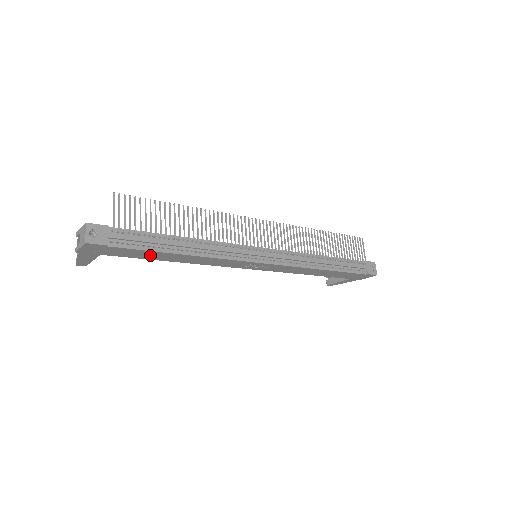
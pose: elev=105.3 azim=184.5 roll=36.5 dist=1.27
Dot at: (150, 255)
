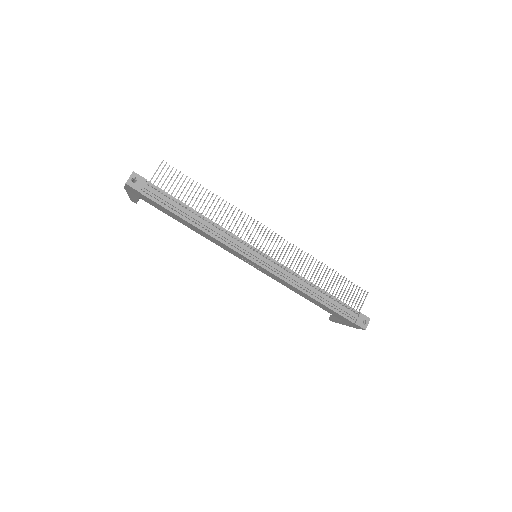
Dot at: (170, 214)
